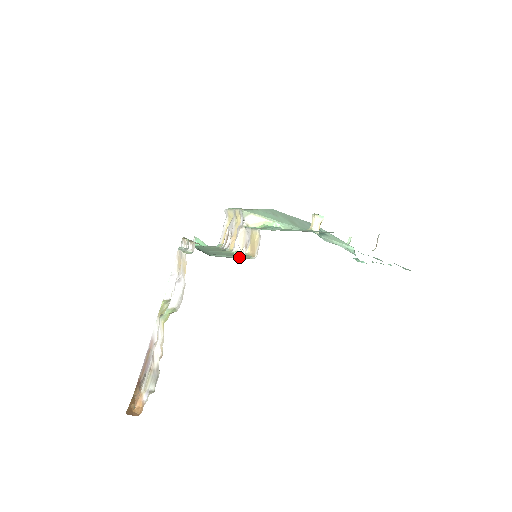
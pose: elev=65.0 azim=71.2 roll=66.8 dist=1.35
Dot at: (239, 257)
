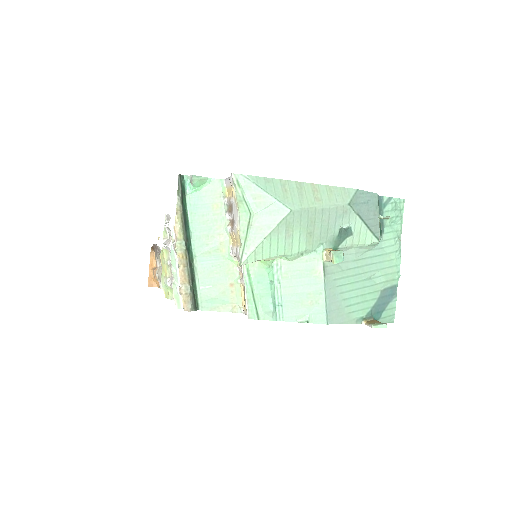
Dot at: (229, 303)
